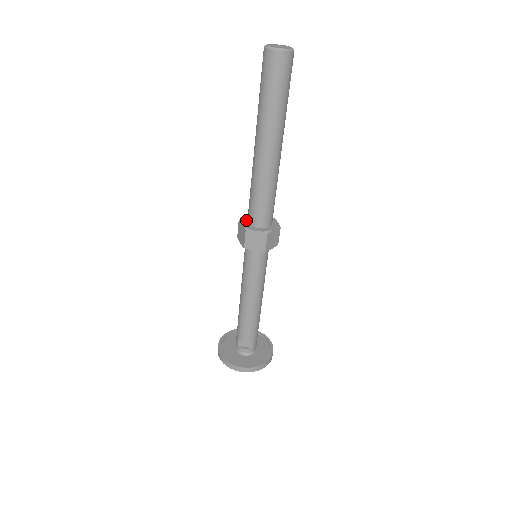
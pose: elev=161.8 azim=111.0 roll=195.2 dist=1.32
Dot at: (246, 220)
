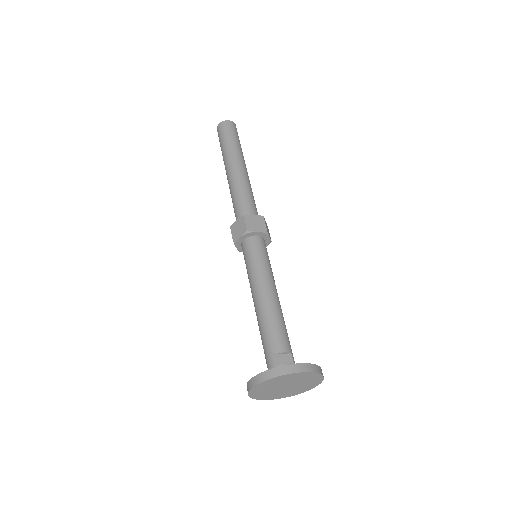
Dot at: occluded
